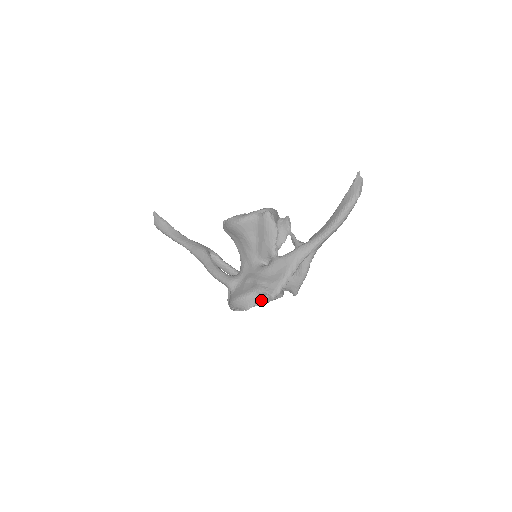
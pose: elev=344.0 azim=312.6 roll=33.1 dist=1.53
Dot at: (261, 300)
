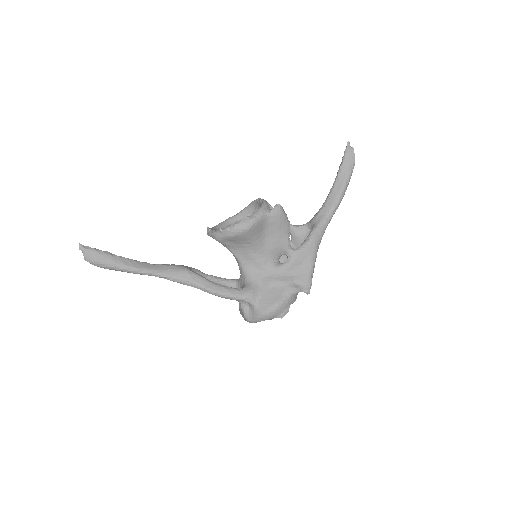
Dot at: (294, 300)
